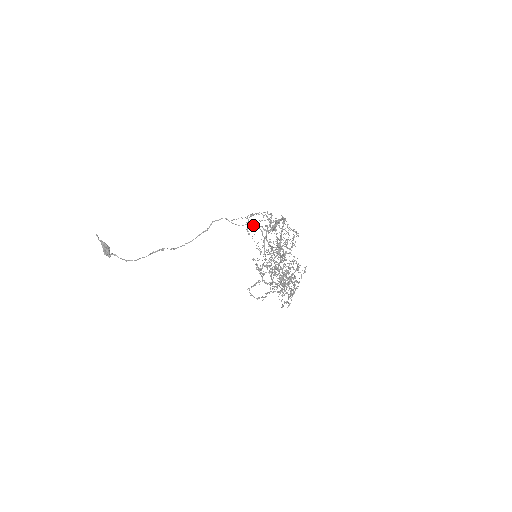
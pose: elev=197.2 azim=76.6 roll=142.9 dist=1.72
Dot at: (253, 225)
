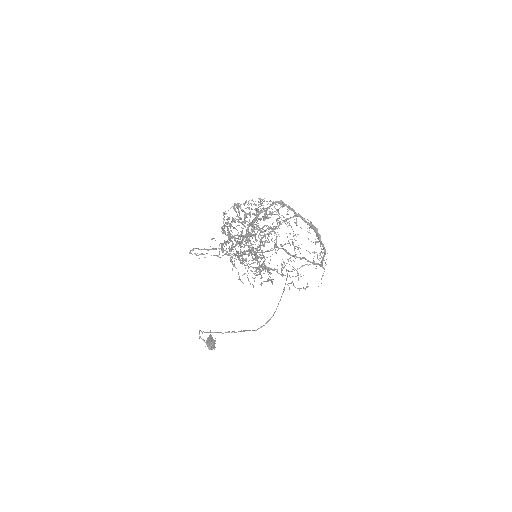
Dot at: occluded
